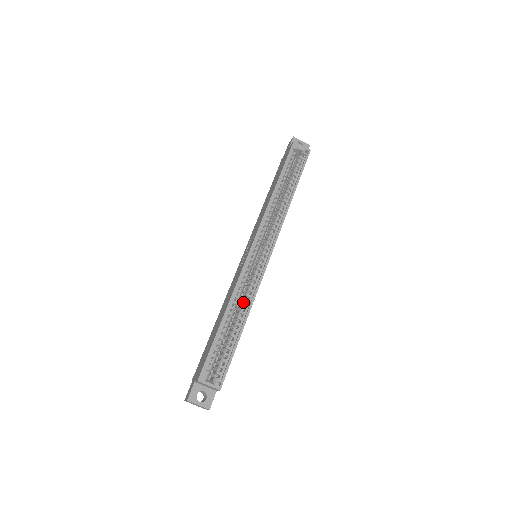
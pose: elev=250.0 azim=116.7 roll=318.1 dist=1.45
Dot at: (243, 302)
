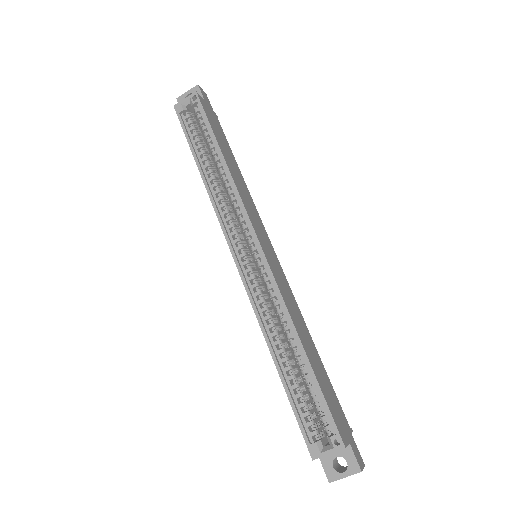
Dot at: (281, 324)
